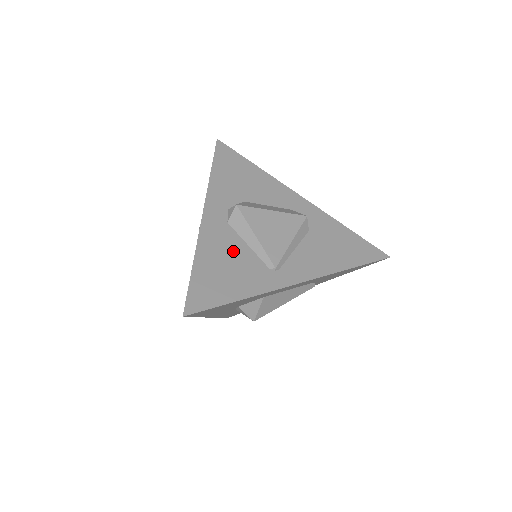
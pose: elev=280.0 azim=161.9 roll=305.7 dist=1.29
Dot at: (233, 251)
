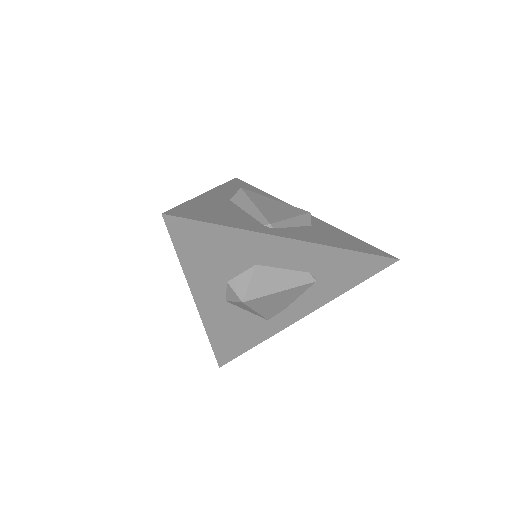
Dot at: (229, 209)
